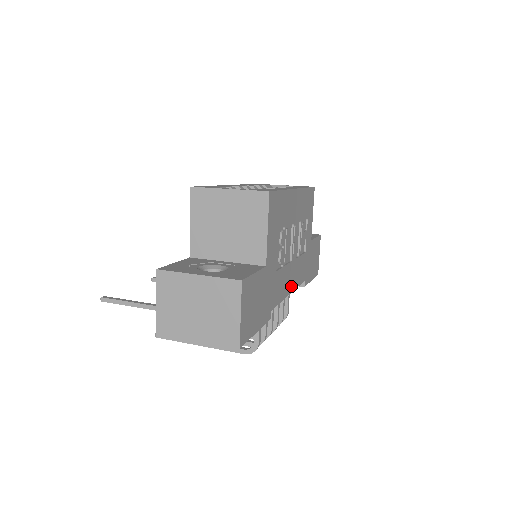
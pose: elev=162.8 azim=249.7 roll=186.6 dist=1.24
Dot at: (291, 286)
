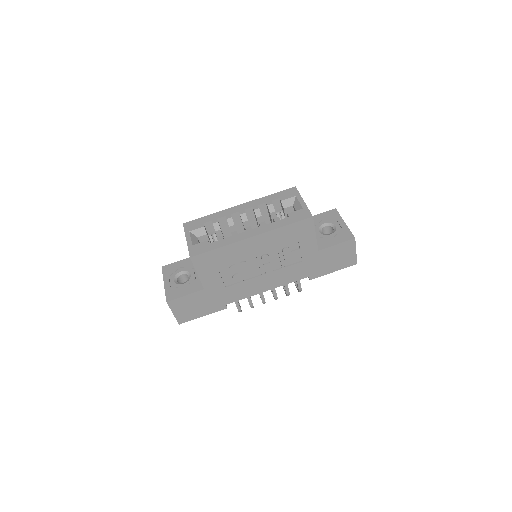
Dot at: (269, 286)
